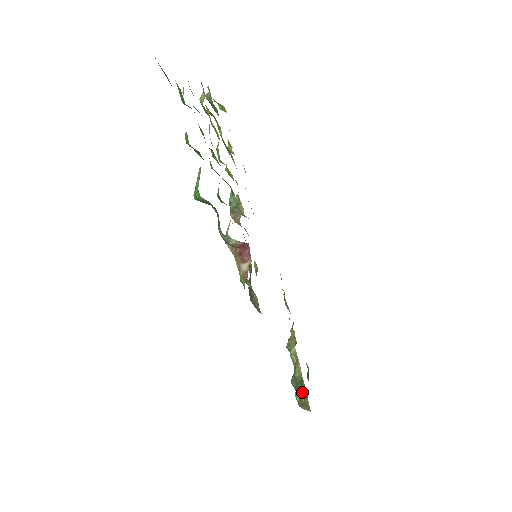
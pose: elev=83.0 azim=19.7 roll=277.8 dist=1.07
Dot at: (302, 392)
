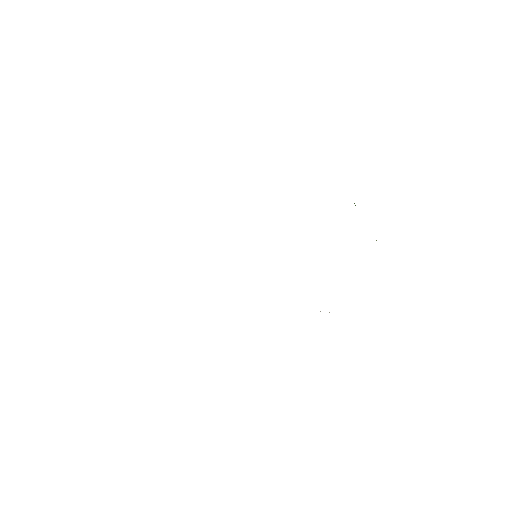
Dot at: occluded
